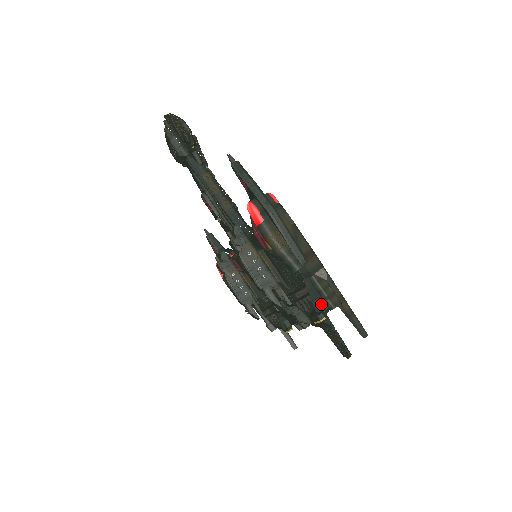
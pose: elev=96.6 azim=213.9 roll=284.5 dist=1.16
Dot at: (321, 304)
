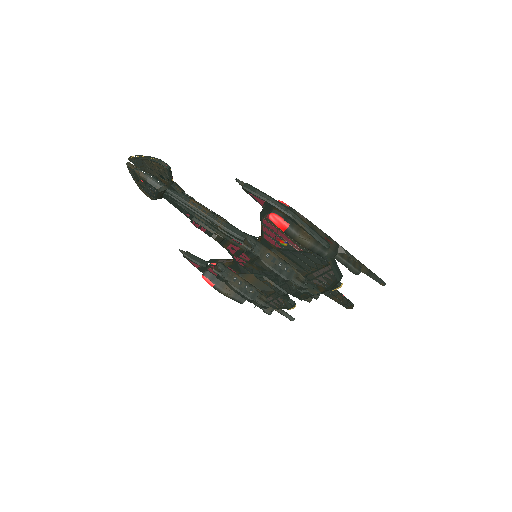
Dot at: (340, 274)
